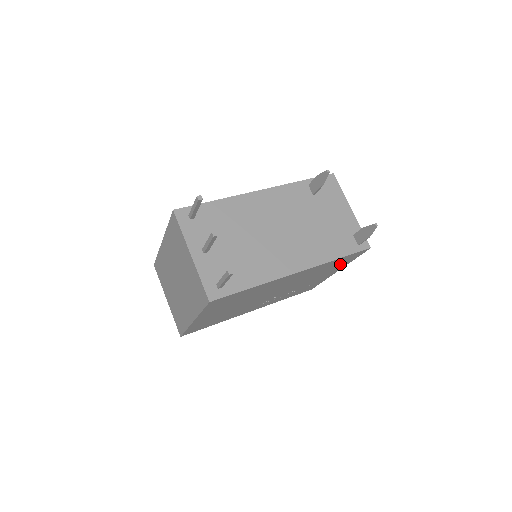
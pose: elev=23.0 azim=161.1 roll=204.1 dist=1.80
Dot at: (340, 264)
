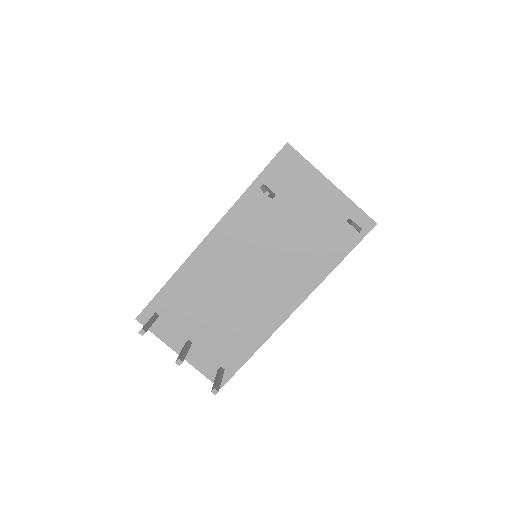
Dot at: occluded
